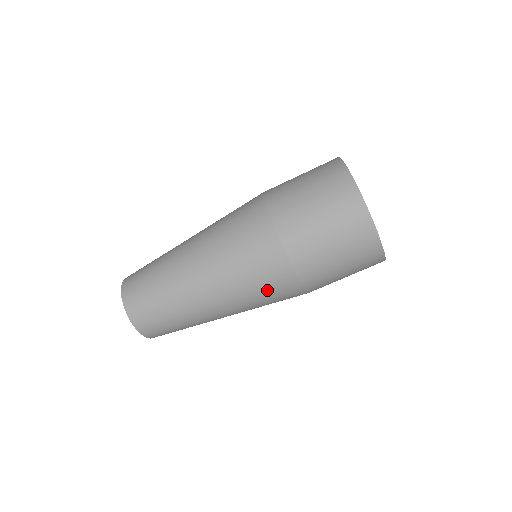
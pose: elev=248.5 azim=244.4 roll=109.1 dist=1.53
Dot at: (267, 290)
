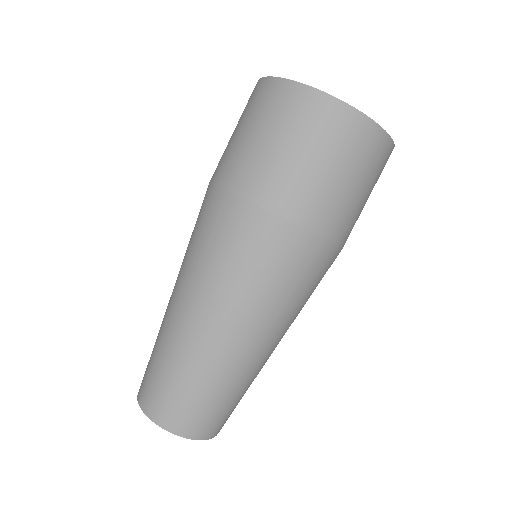
Dot at: (268, 265)
